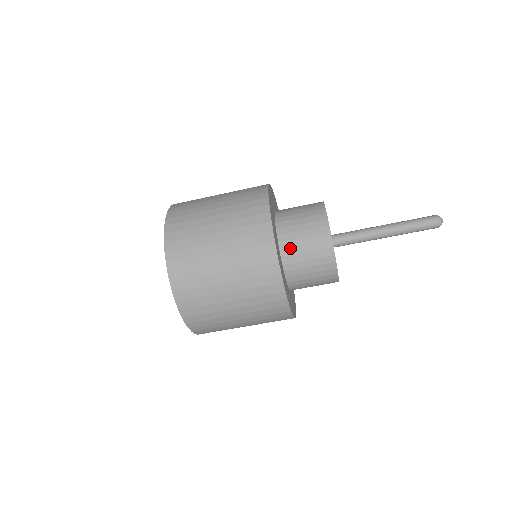
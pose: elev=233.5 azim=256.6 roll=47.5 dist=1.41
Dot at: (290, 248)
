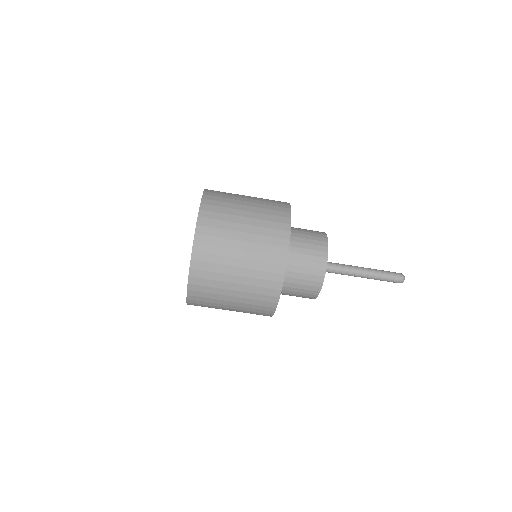
Dot at: (290, 277)
